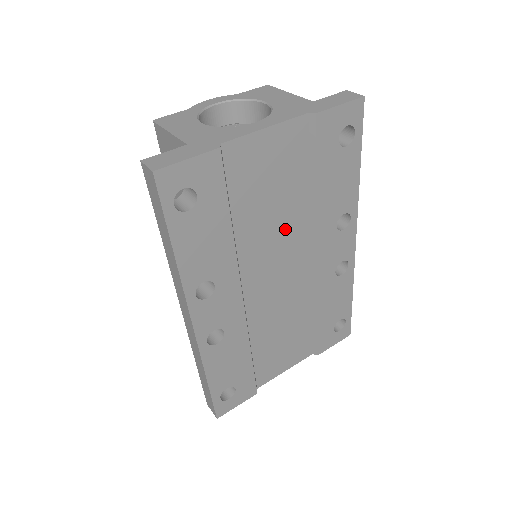
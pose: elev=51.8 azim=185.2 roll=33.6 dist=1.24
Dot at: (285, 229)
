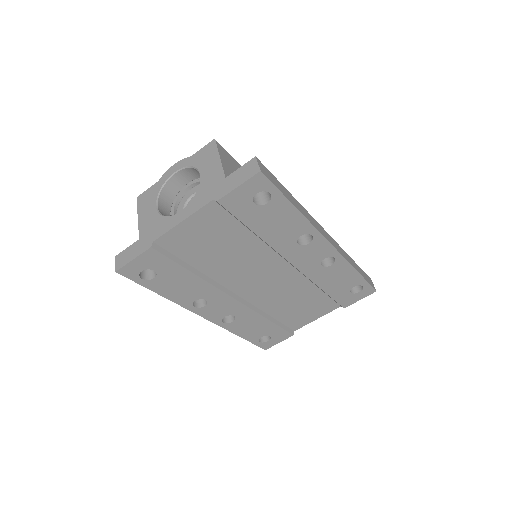
Dot at: (248, 258)
